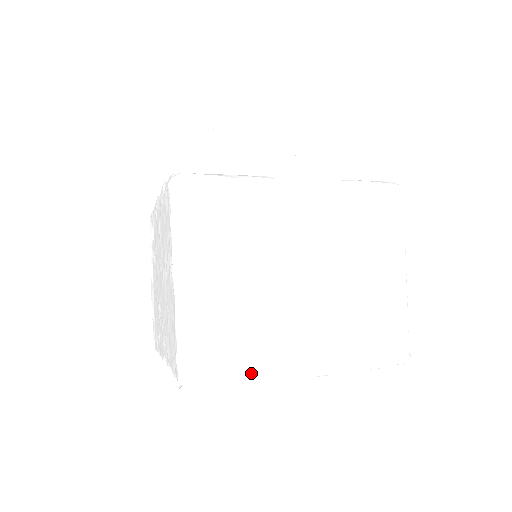
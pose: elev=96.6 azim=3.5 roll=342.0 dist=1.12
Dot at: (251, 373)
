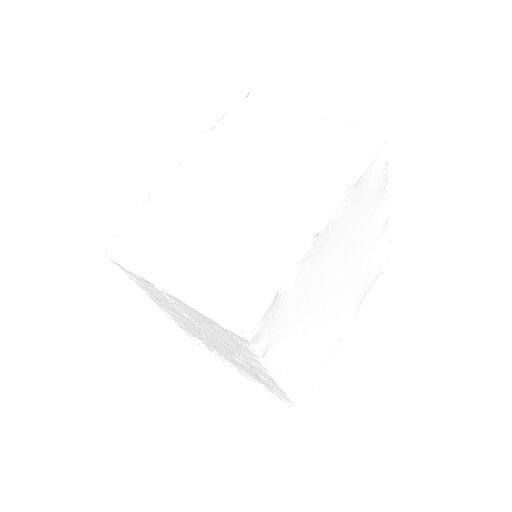
Dot at: (280, 269)
